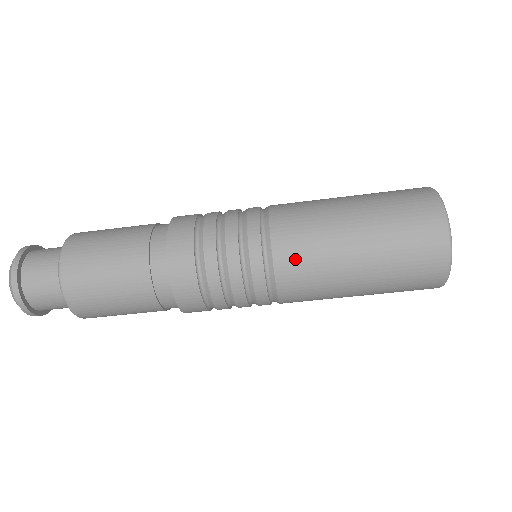
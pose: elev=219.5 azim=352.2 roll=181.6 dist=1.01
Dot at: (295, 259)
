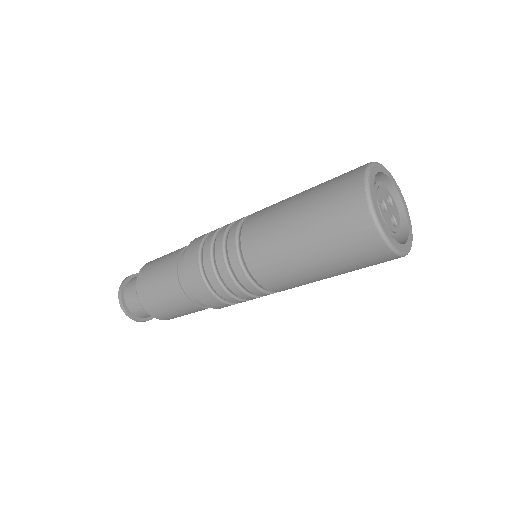
Dot at: (267, 272)
